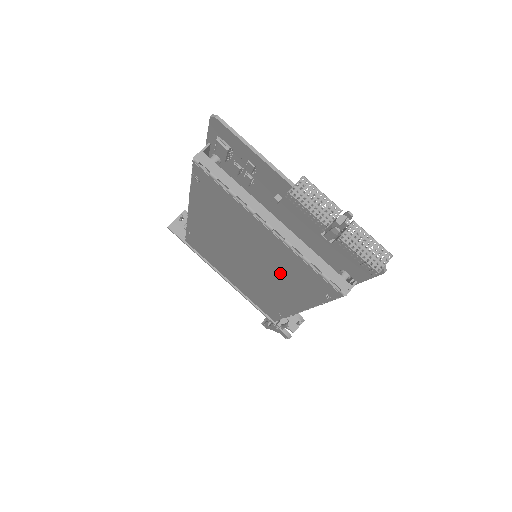
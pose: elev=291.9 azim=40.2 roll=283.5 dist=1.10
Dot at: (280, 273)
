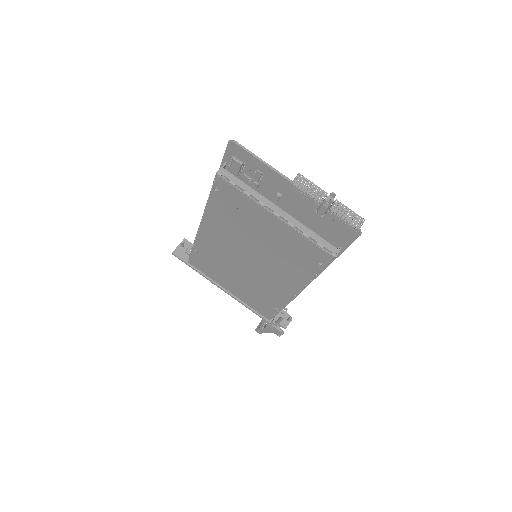
Dot at: (281, 258)
